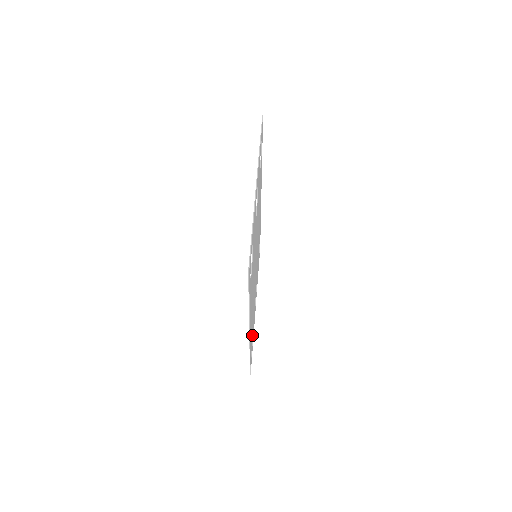
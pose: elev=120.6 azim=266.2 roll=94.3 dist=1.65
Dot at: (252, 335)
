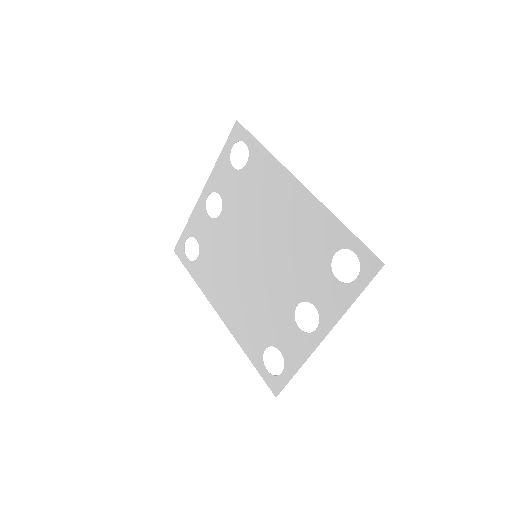
Dot at: (330, 259)
